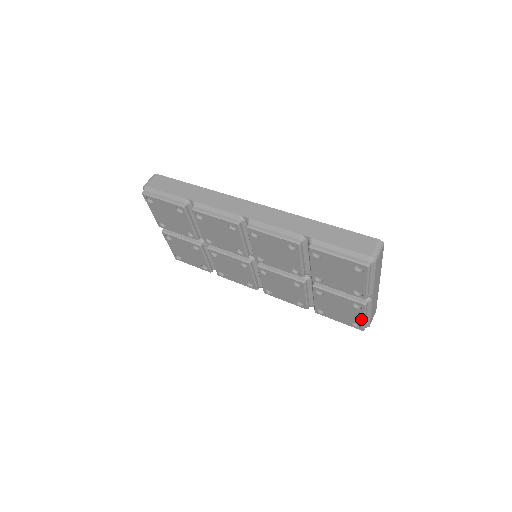
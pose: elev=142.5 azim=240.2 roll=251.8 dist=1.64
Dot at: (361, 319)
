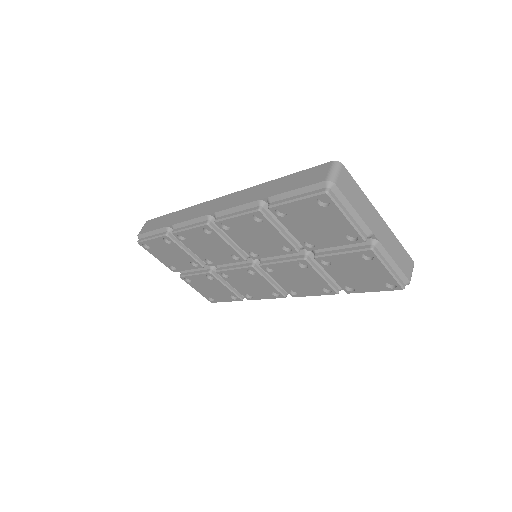
Dot at: (386, 273)
